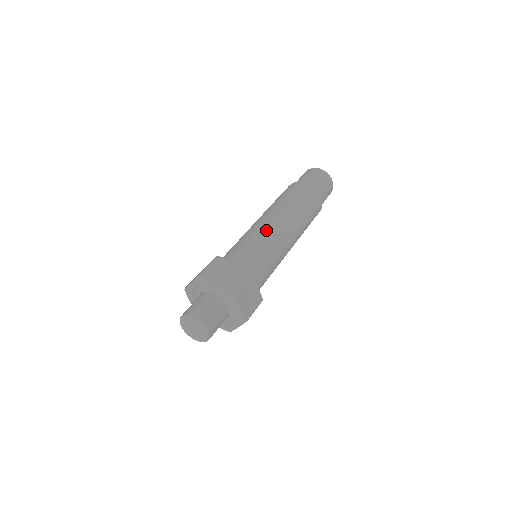
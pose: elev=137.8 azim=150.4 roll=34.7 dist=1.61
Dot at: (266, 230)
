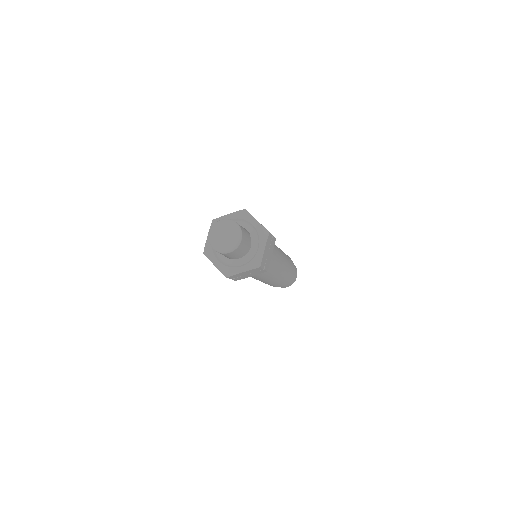
Dot at: occluded
